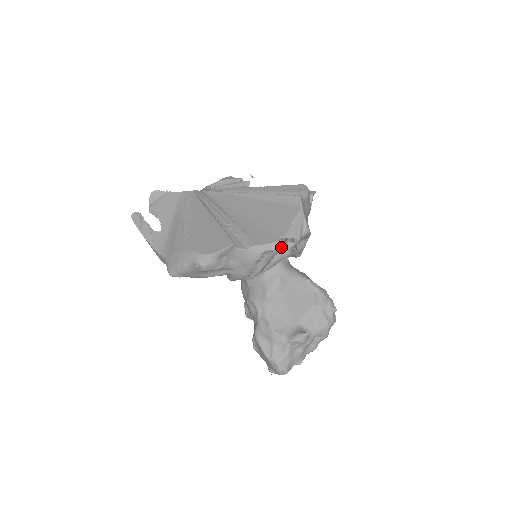
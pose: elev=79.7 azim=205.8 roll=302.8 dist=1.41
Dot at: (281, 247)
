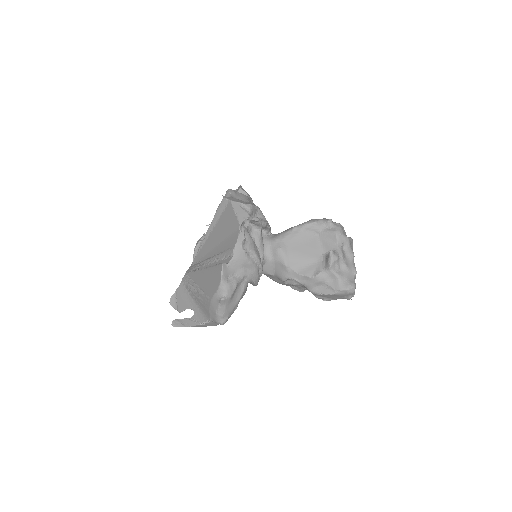
Dot at: (251, 232)
